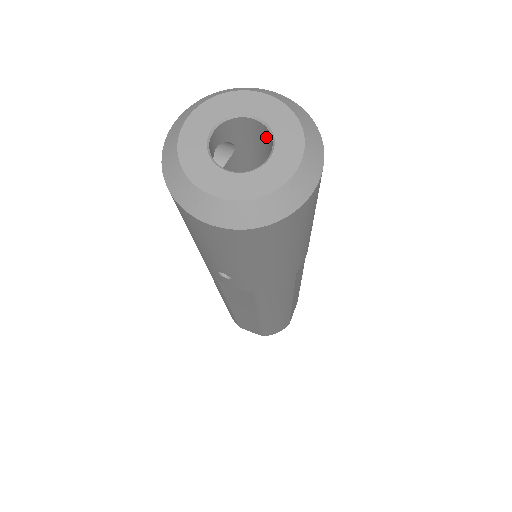
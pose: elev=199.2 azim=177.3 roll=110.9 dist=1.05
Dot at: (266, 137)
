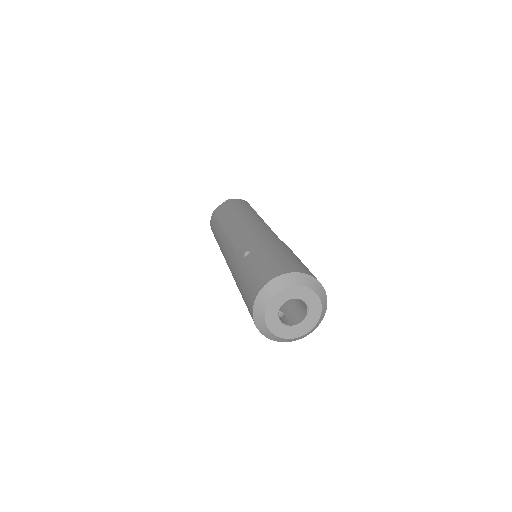
Dot at: occluded
